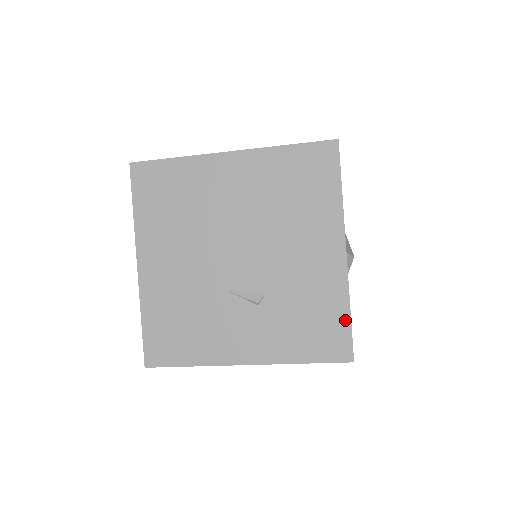
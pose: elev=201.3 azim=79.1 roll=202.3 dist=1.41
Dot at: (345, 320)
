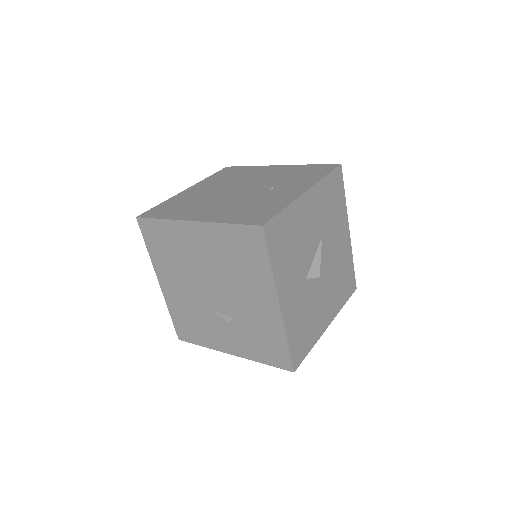
Dot at: (285, 347)
